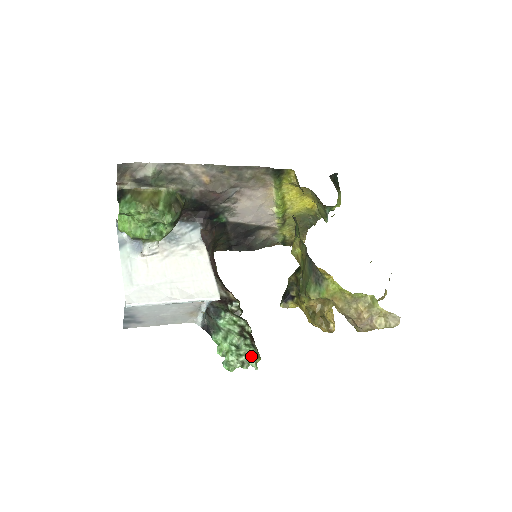
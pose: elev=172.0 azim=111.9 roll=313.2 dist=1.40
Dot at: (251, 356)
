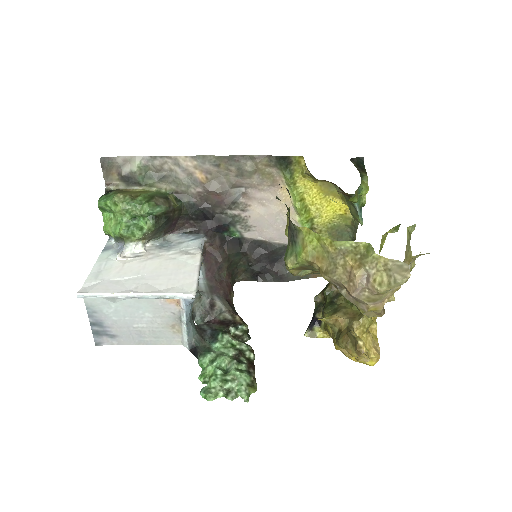
Dot at: (241, 383)
